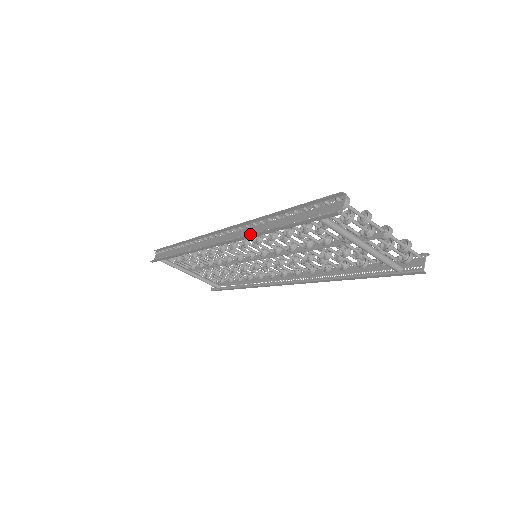
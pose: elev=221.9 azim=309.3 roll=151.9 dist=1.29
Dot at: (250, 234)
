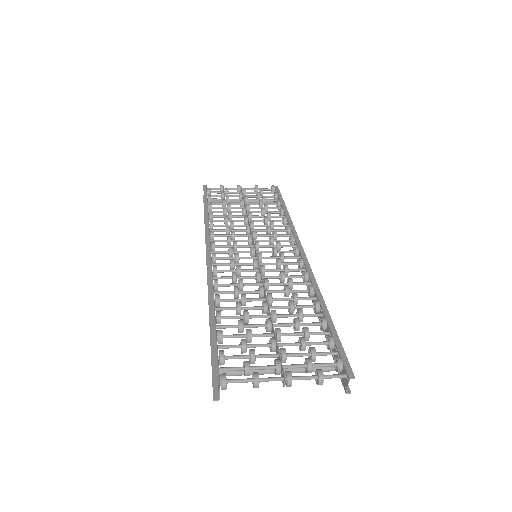
Dot at: occluded
